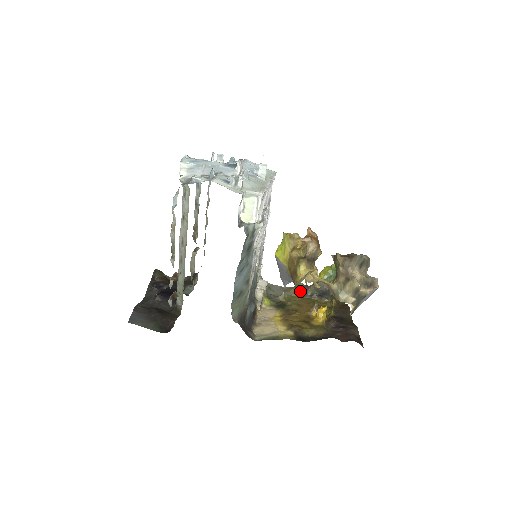
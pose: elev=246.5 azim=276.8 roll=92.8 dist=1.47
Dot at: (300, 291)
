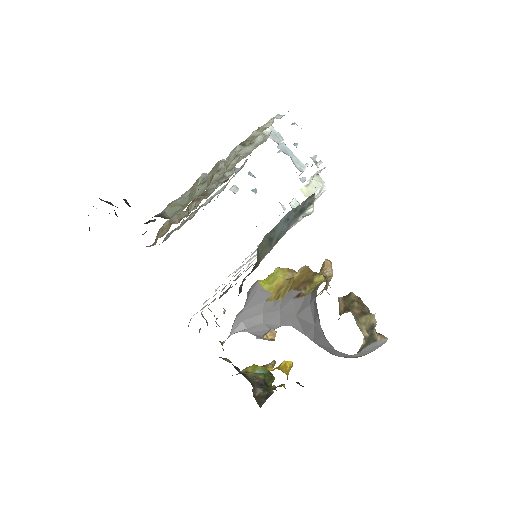
Dot at: (231, 362)
